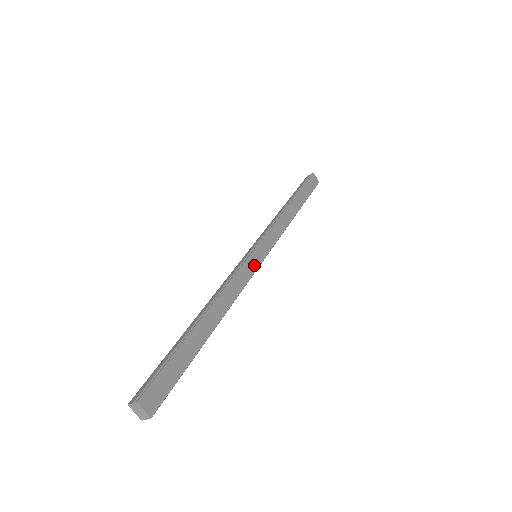
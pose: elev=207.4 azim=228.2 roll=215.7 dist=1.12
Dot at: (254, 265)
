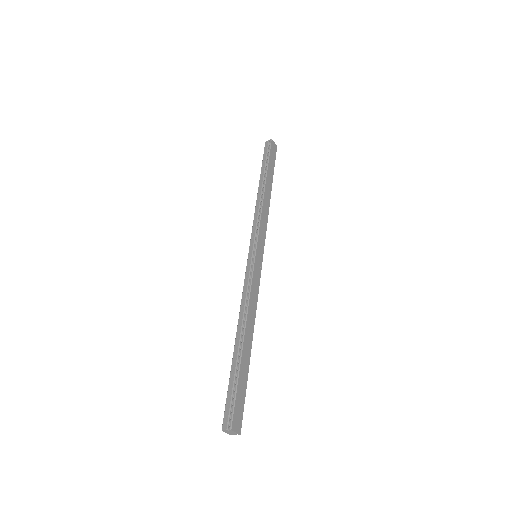
Dot at: (259, 268)
